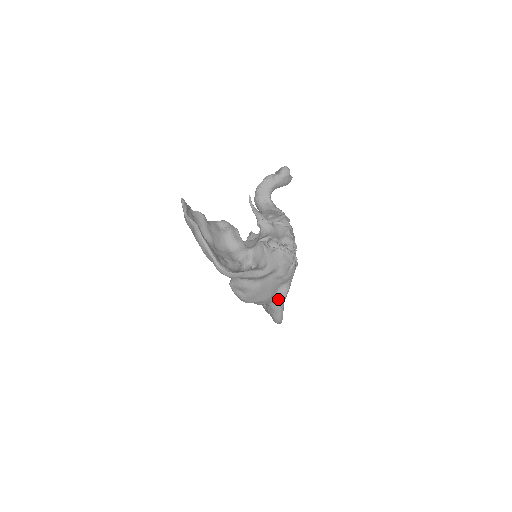
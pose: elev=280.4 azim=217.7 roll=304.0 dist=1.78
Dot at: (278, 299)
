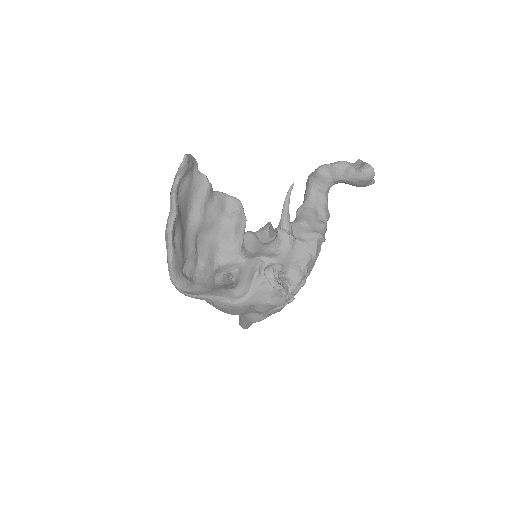
Dot at: (248, 318)
